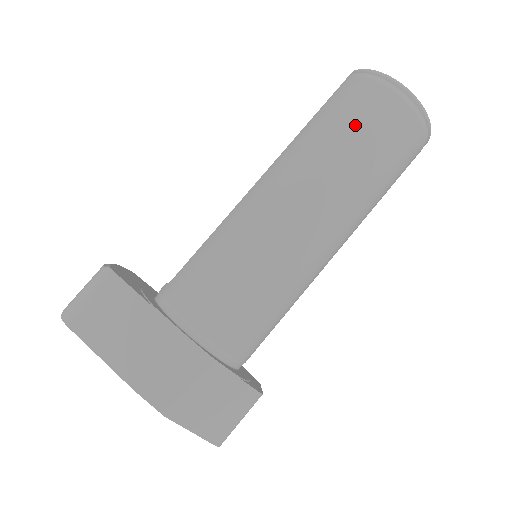
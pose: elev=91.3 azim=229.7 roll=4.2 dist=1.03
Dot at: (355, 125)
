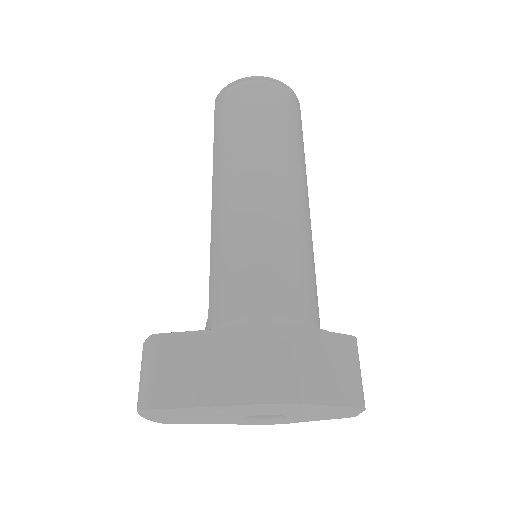
Dot at: (246, 115)
